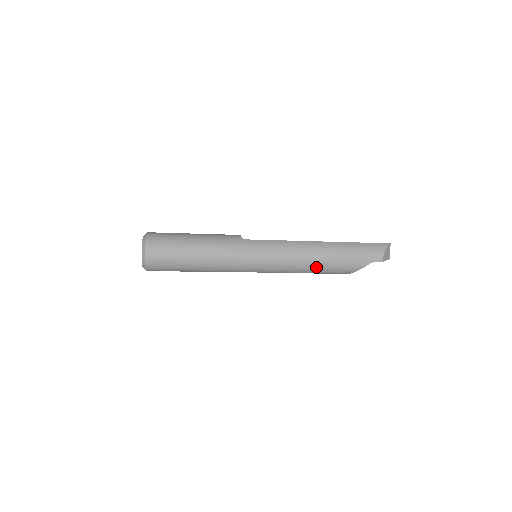
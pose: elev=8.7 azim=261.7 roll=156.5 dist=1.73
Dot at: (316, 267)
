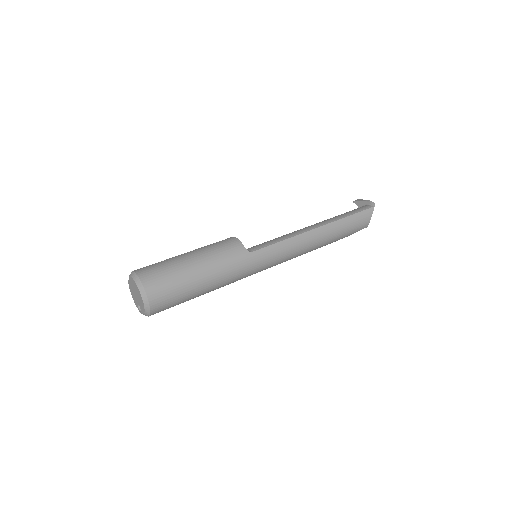
Dot at: (312, 250)
